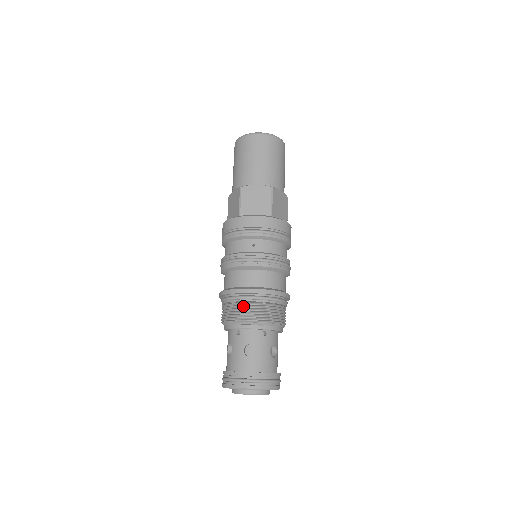
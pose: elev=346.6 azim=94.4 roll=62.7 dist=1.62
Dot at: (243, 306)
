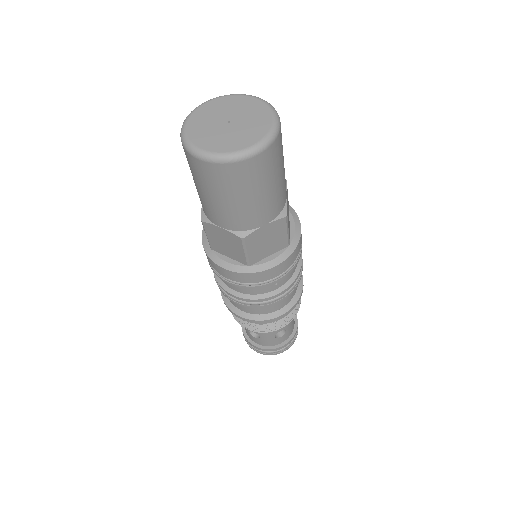
Dot at: (273, 324)
